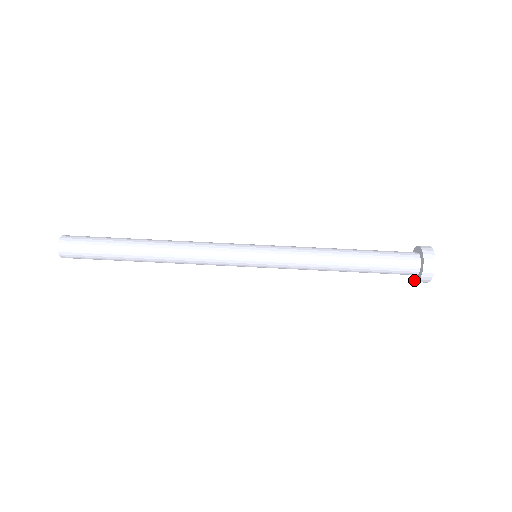
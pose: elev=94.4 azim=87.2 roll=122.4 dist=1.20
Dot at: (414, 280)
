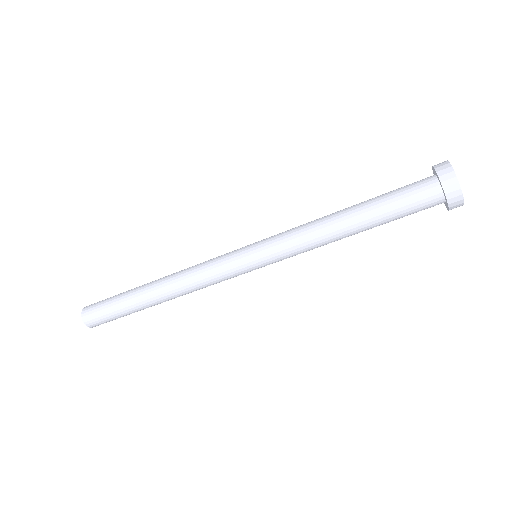
Dot at: occluded
